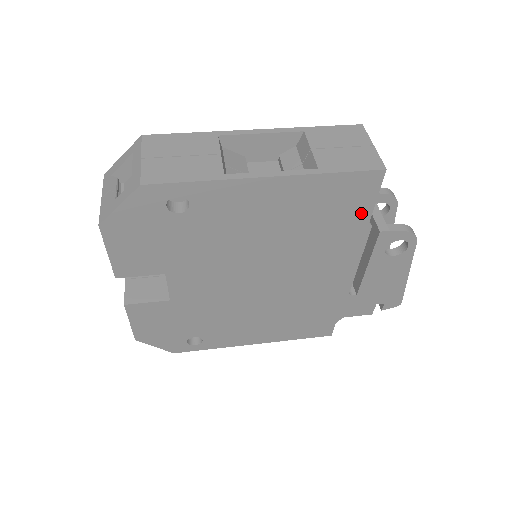
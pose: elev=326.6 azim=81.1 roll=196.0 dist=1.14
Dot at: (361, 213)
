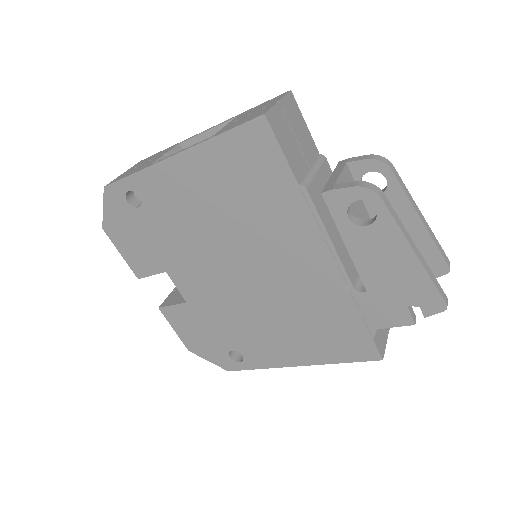
Dot at: (280, 173)
